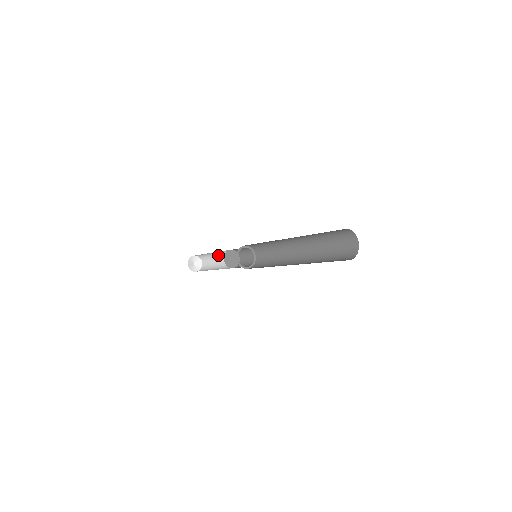
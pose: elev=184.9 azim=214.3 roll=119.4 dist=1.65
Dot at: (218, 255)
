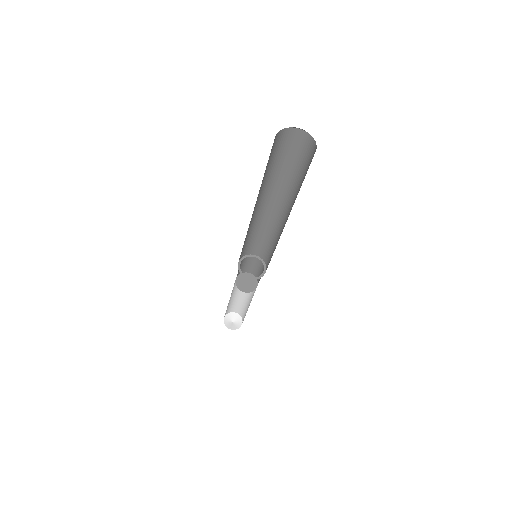
Dot at: (247, 296)
